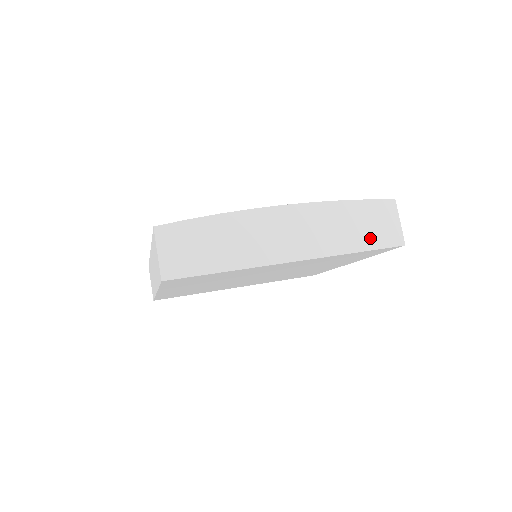
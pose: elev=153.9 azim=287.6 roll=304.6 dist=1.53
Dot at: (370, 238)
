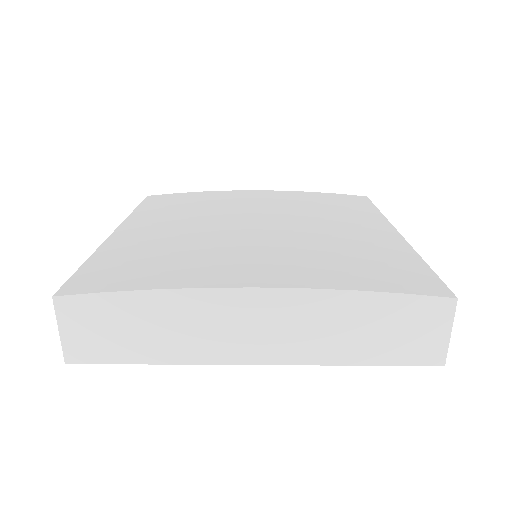
Dot at: (388, 349)
